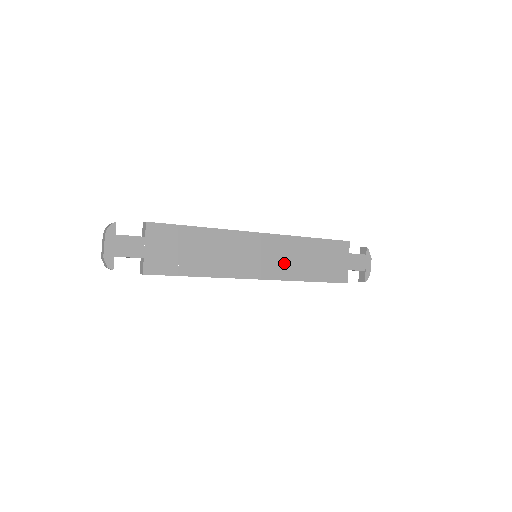
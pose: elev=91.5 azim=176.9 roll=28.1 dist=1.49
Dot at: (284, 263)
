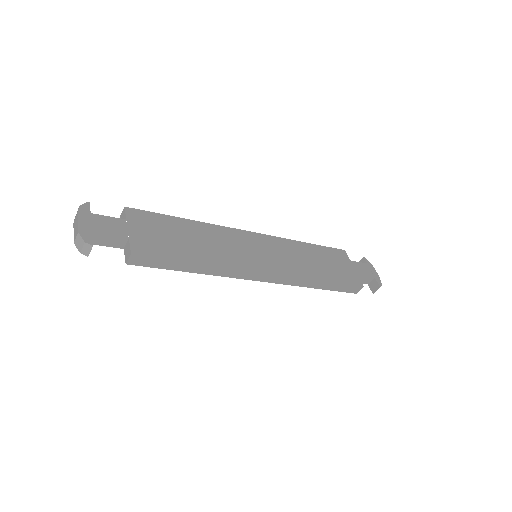
Dot at: (289, 261)
